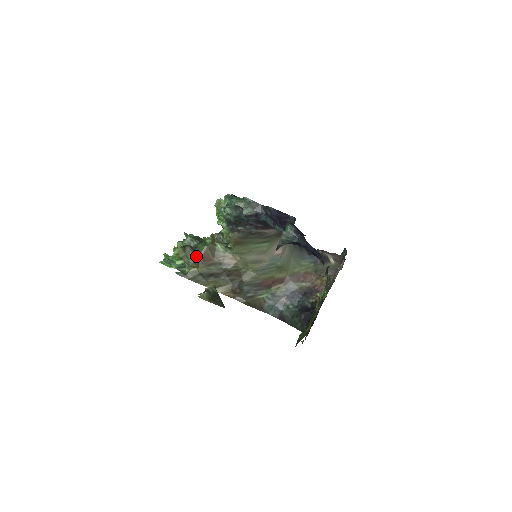
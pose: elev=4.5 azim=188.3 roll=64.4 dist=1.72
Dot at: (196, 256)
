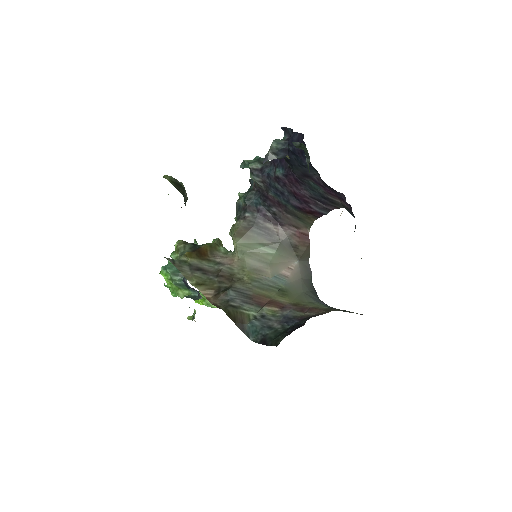
Dot at: (194, 248)
